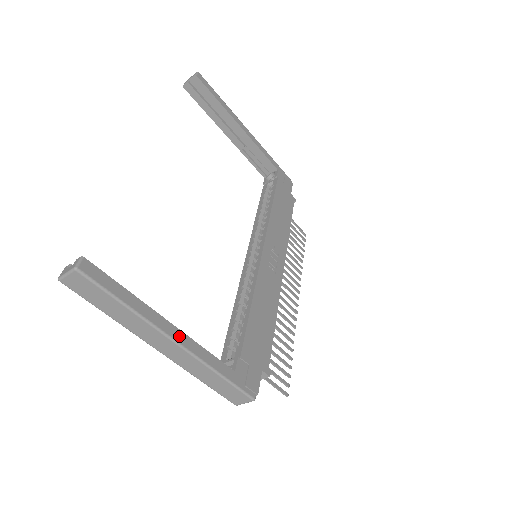
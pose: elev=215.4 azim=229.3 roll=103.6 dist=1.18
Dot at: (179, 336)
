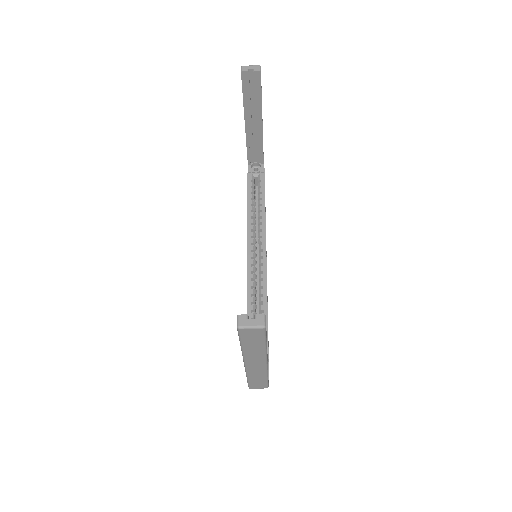
Dot at: (267, 357)
